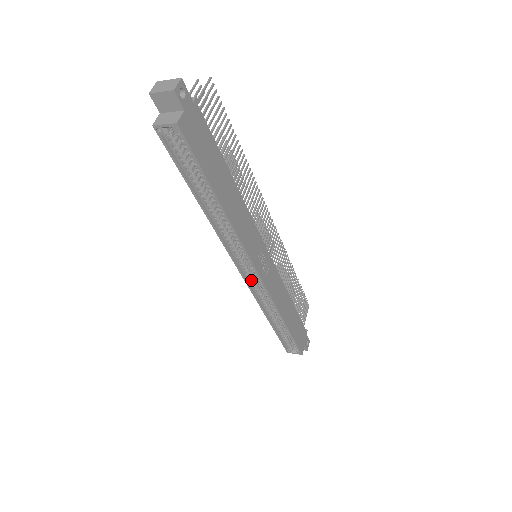
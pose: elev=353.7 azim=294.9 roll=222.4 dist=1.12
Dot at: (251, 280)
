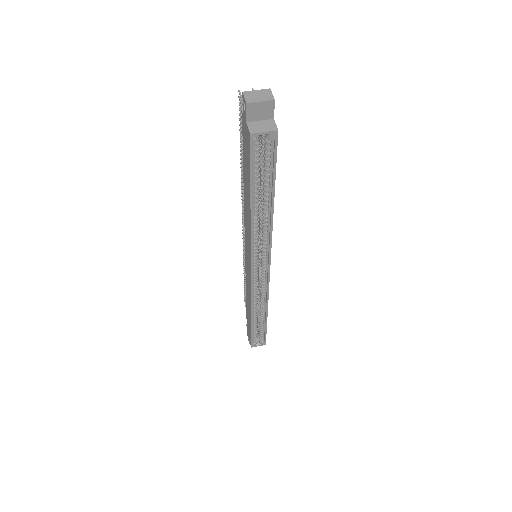
Dot at: (255, 279)
